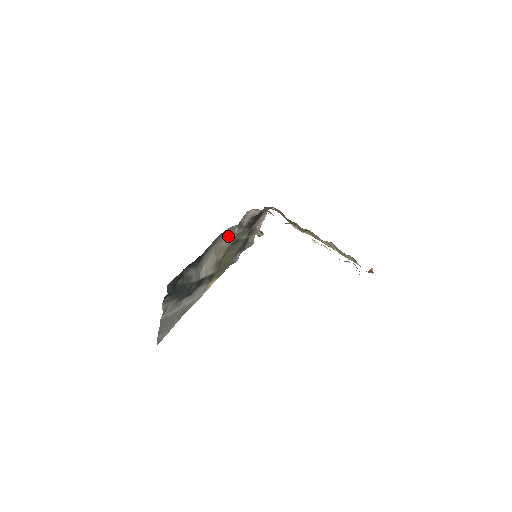
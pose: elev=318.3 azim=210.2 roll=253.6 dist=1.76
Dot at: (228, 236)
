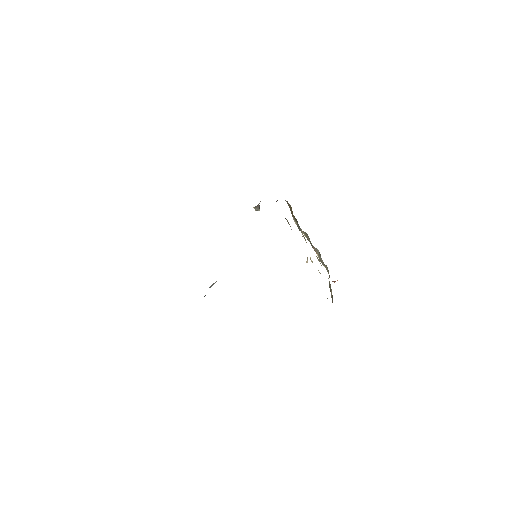
Dot at: occluded
